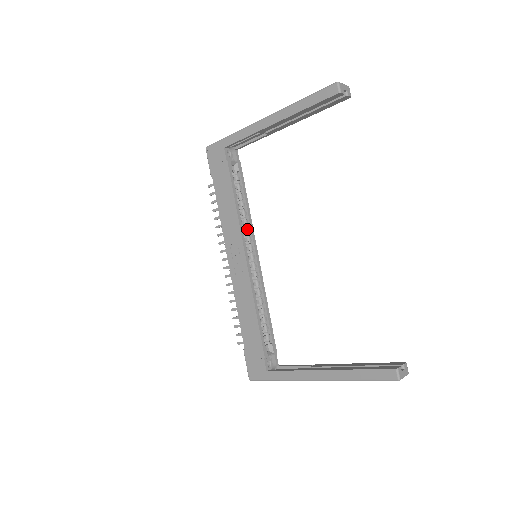
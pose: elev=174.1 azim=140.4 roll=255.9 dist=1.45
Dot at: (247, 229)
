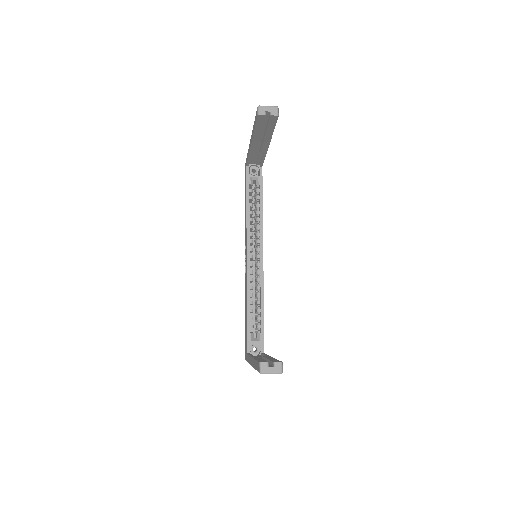
Dot at: (257, 233)
